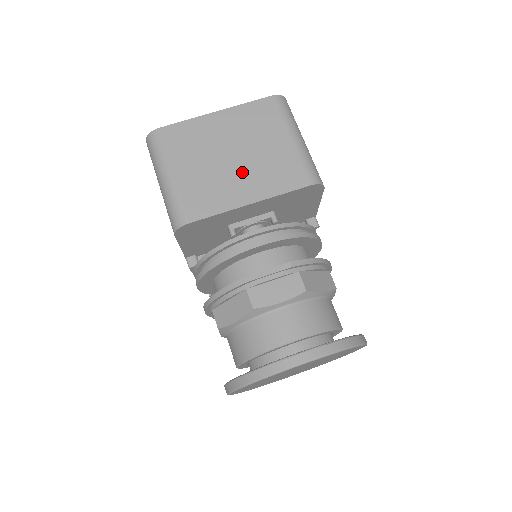
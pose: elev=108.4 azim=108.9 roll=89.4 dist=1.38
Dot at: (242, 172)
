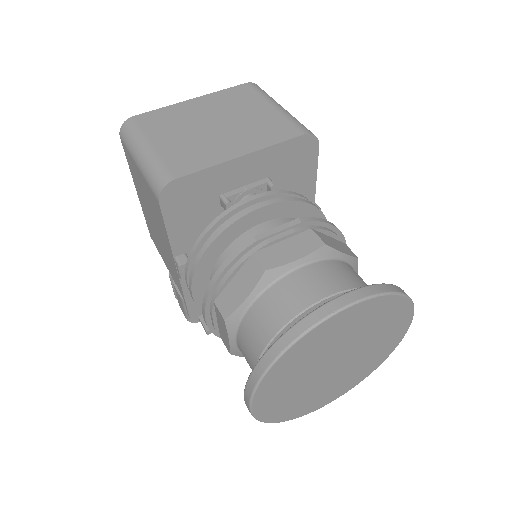
Dot at: (228, 134)
